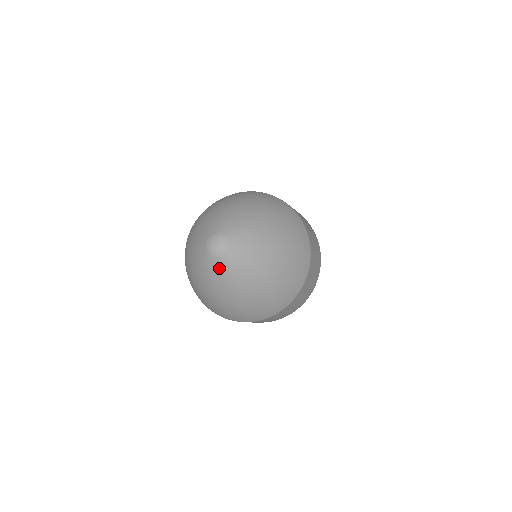
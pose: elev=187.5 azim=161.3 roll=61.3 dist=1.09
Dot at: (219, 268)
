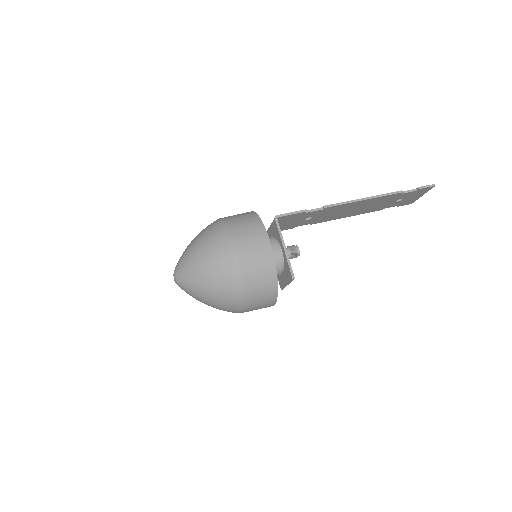
Dot at: occluded
